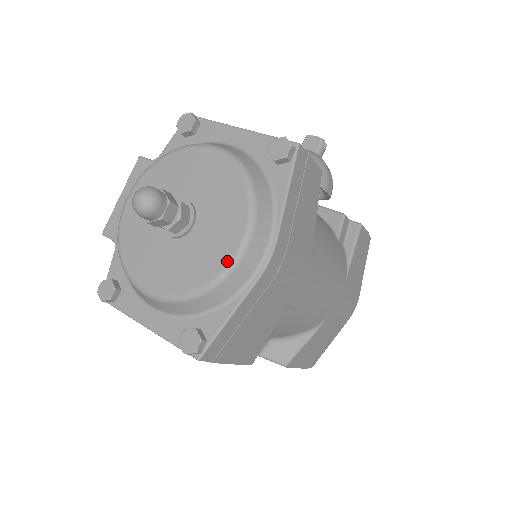
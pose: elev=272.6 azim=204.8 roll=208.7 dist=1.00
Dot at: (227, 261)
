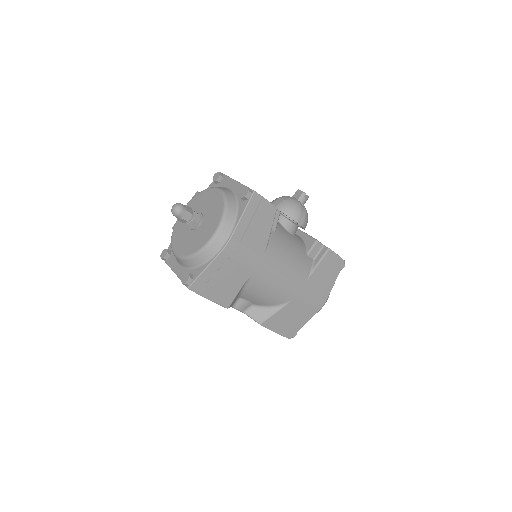
Dot at: (206, 242)
